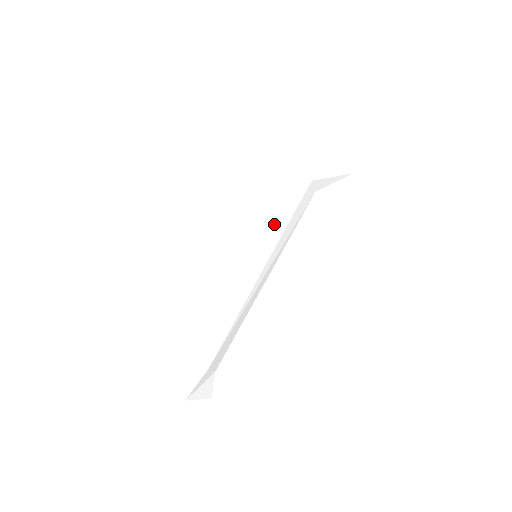
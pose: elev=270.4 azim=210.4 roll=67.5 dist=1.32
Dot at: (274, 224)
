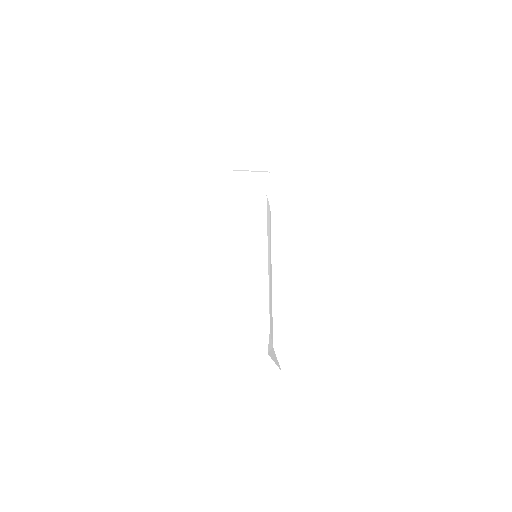
Dot at: (258, 228)
